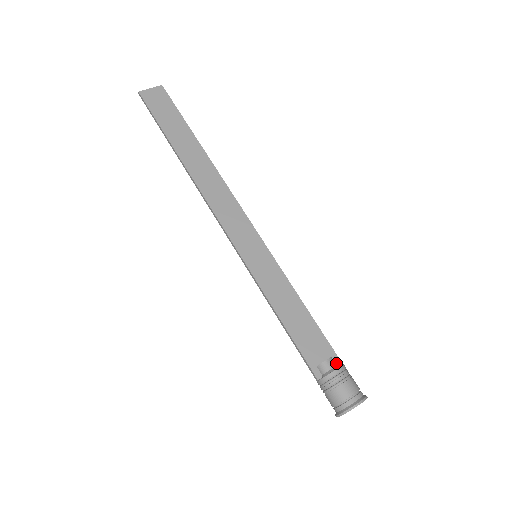
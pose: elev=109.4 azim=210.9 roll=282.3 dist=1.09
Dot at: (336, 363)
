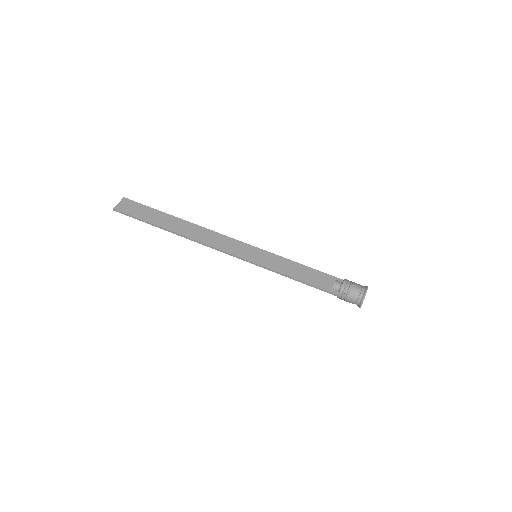
Dot at: occluded
